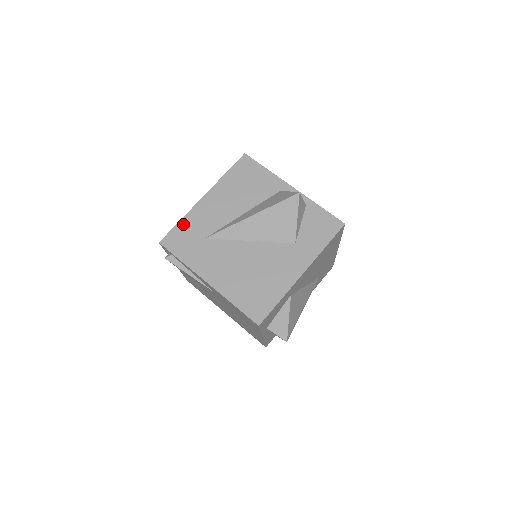
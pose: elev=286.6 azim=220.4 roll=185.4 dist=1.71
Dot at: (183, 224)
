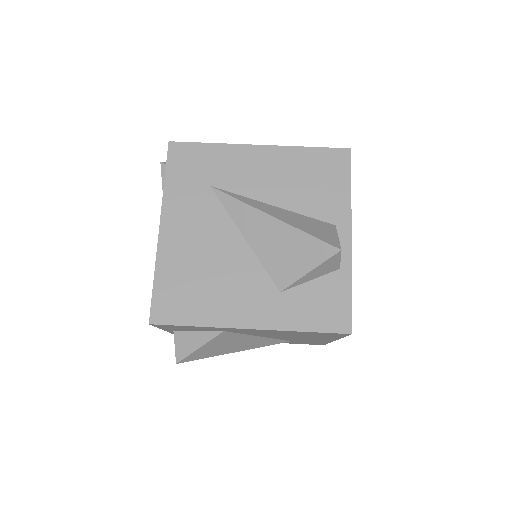
Dot at: (209, 149)
